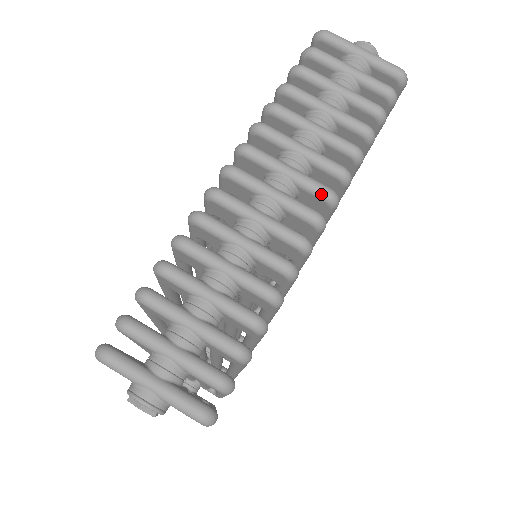
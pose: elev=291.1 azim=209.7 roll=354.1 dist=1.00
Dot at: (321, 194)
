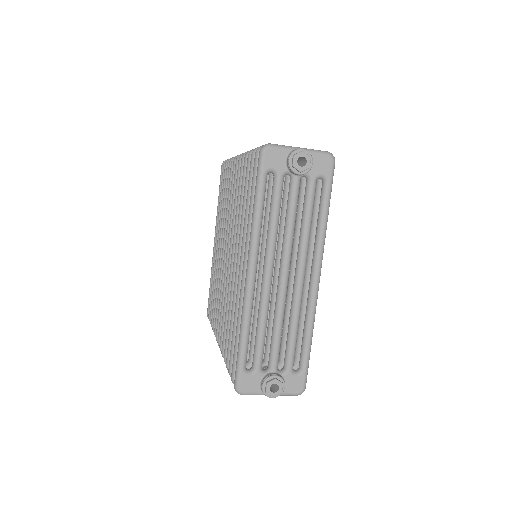
Dot at: occluded
